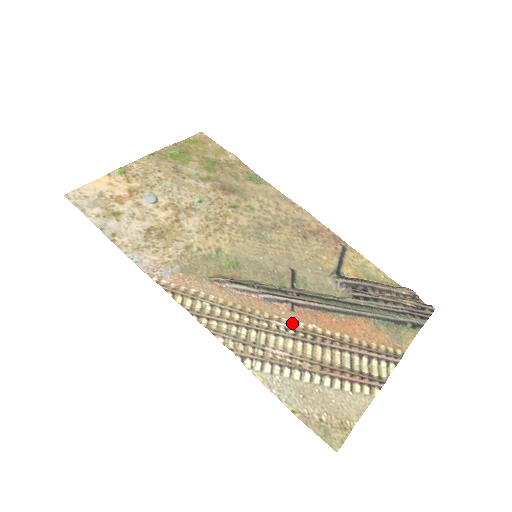
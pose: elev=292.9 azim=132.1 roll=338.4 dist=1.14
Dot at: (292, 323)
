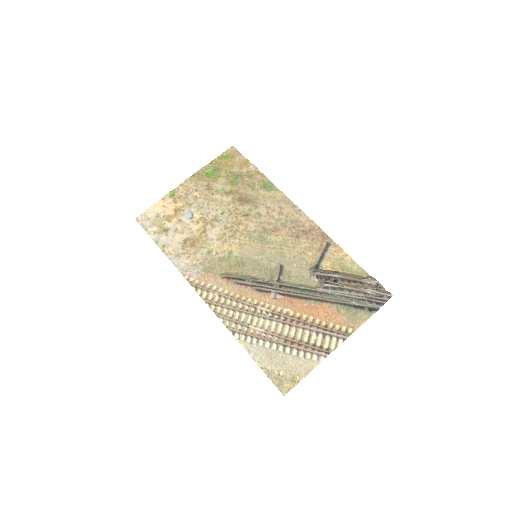
Dot at: (272, 308)
